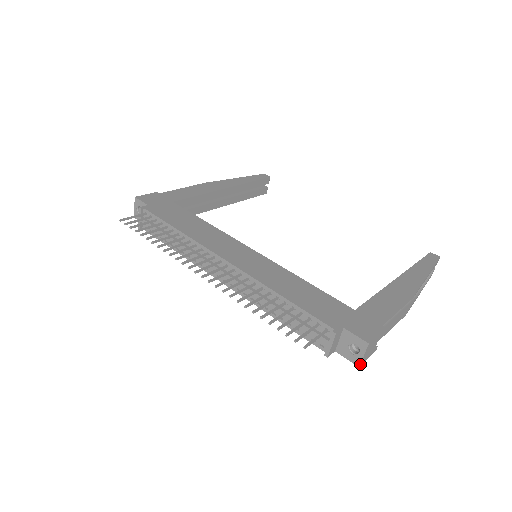
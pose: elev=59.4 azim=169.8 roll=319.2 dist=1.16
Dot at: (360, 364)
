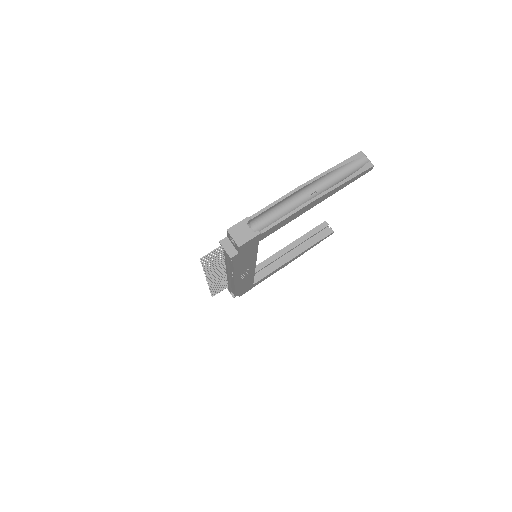
Dot at: (237, 245)
